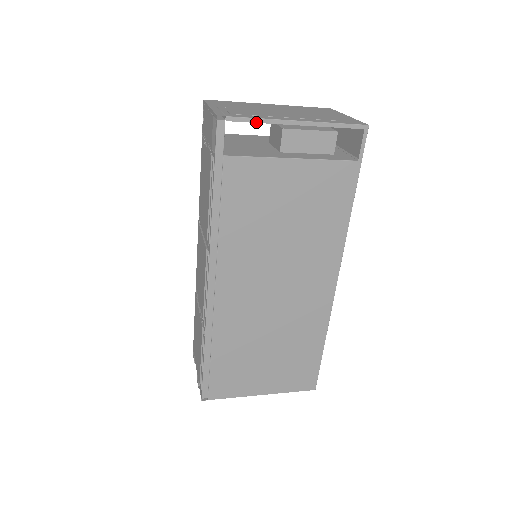
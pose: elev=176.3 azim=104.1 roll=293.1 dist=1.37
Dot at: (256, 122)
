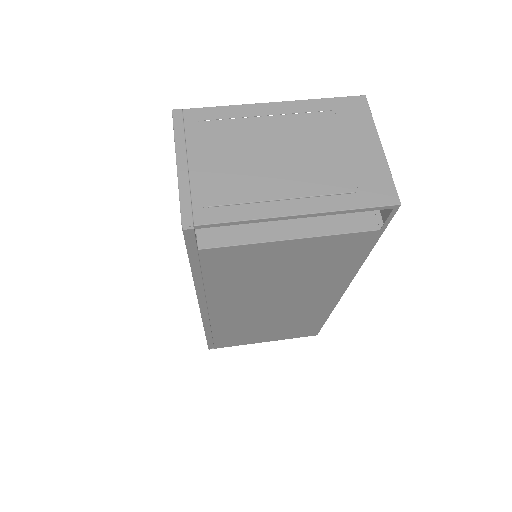
Dot at: (237, 224)
